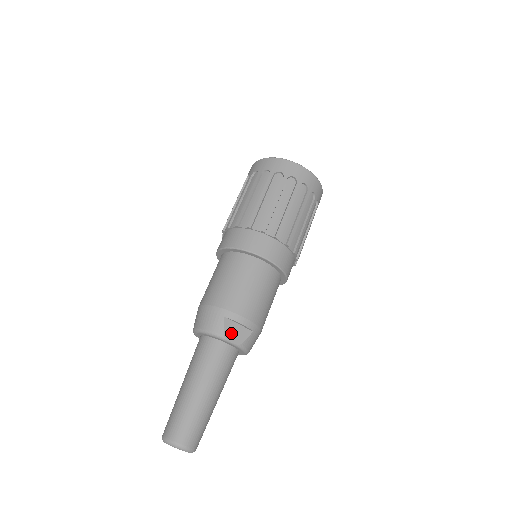
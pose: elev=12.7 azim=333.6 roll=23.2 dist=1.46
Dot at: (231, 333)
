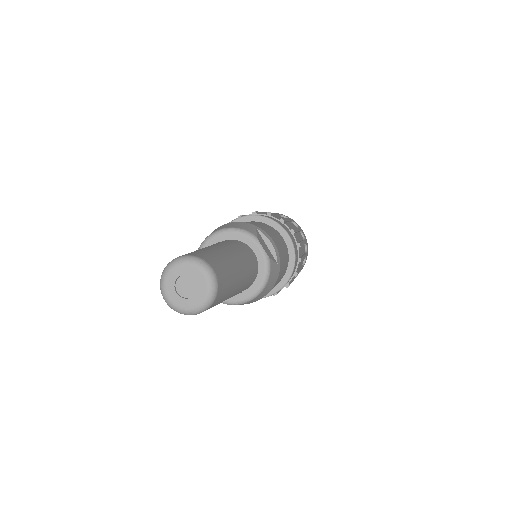
Dot at: (262, 243)
